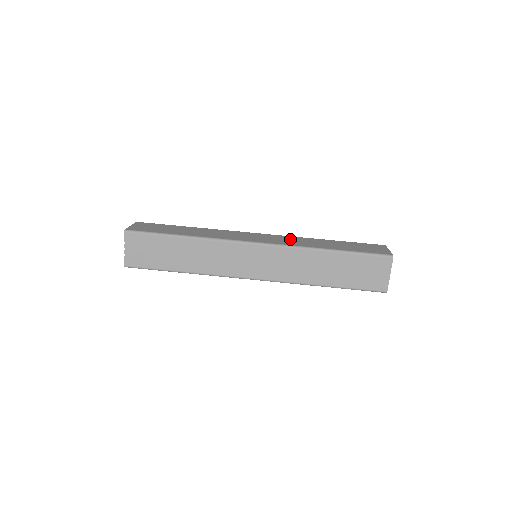
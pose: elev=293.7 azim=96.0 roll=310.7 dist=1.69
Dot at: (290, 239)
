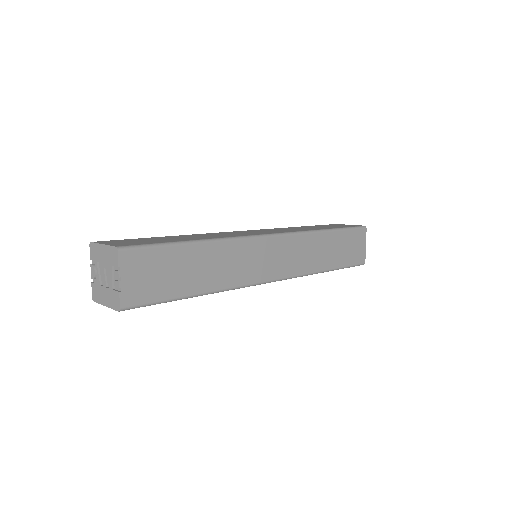
Dot at: (280, 229)
